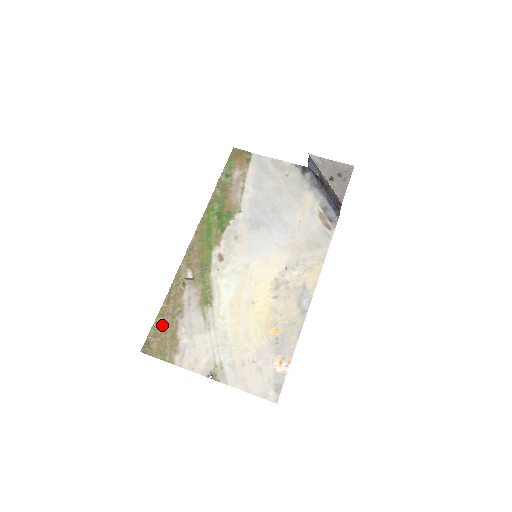
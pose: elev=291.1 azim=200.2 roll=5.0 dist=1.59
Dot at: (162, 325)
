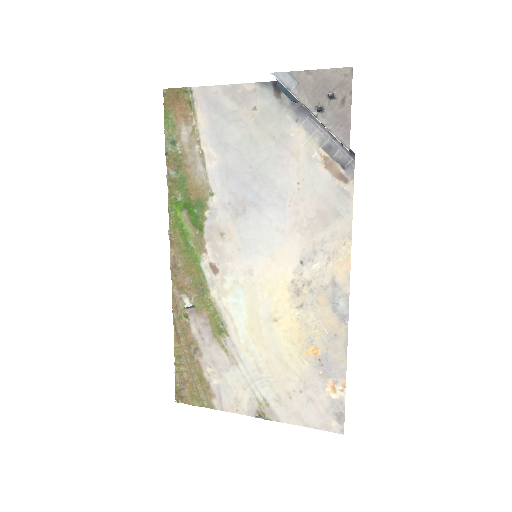
Dot at: (184, 368)
